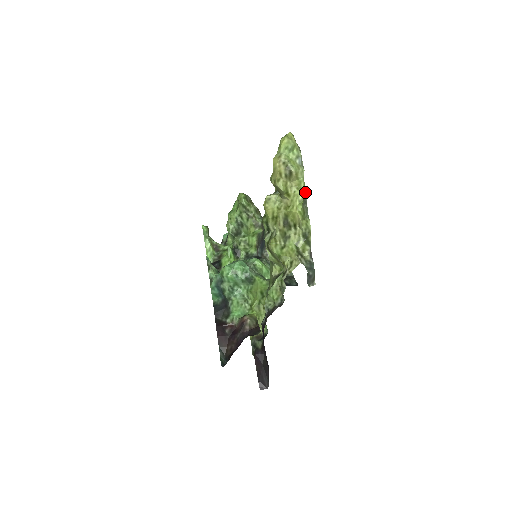
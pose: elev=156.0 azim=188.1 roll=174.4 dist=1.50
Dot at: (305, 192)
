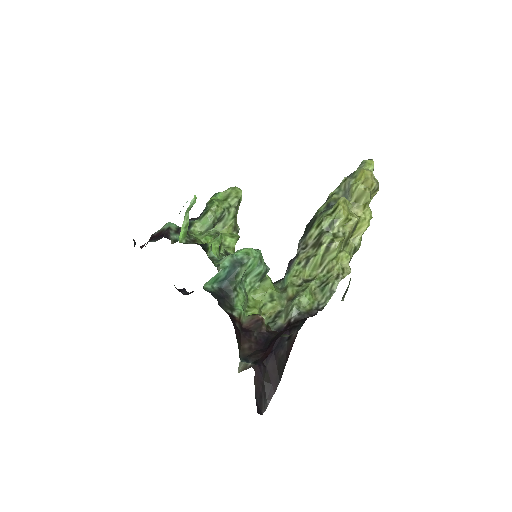
Dot at: occluded
